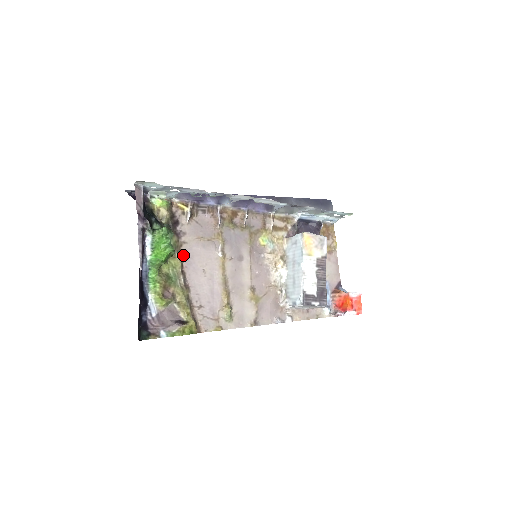
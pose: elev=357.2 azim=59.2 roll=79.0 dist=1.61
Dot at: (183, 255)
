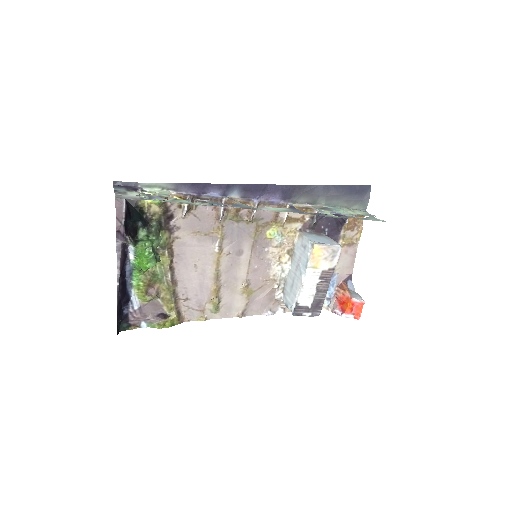
Dot at: (174, 250)
